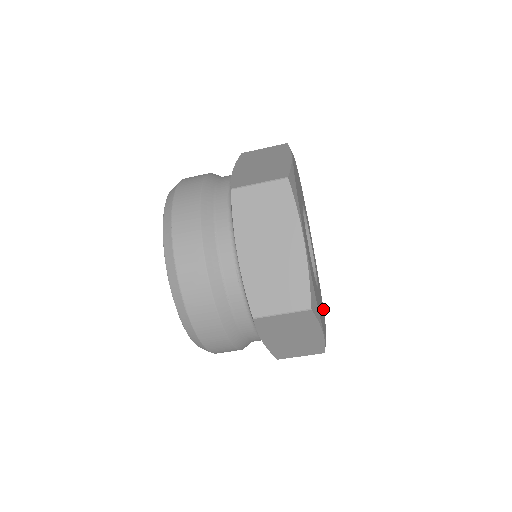
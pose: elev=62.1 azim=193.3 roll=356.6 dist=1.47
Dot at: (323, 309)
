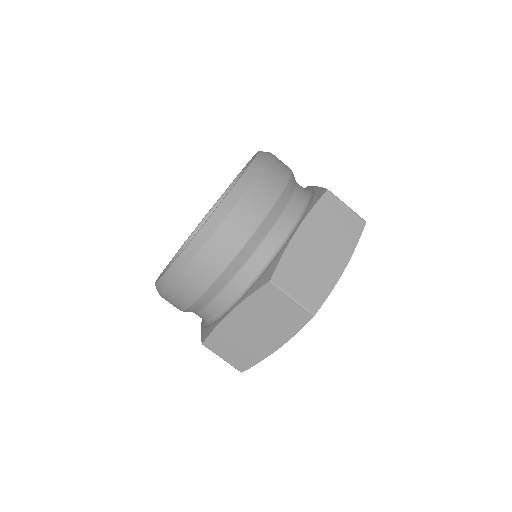
Dot at: occluded
